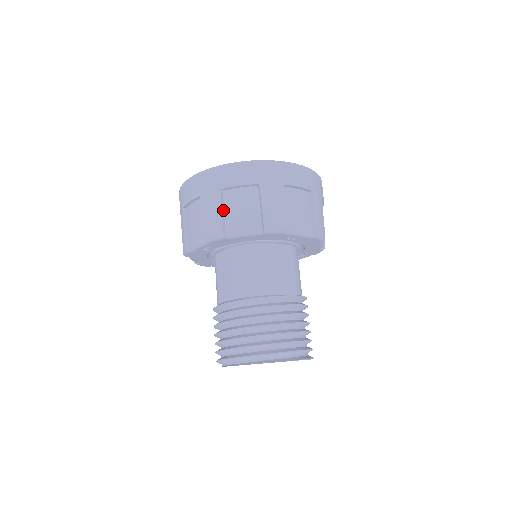
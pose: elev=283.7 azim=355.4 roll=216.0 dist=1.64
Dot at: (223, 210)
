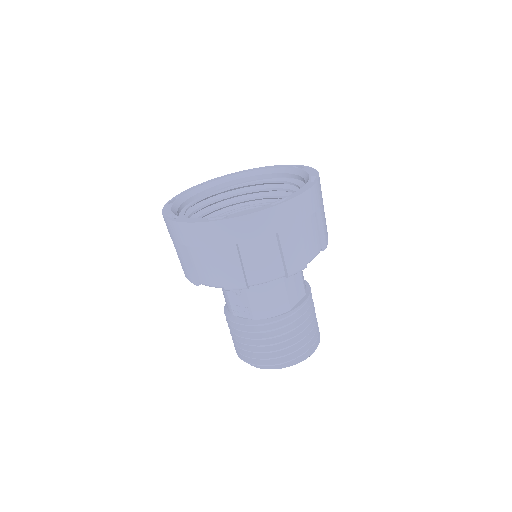
Dot at: (241, 262)
